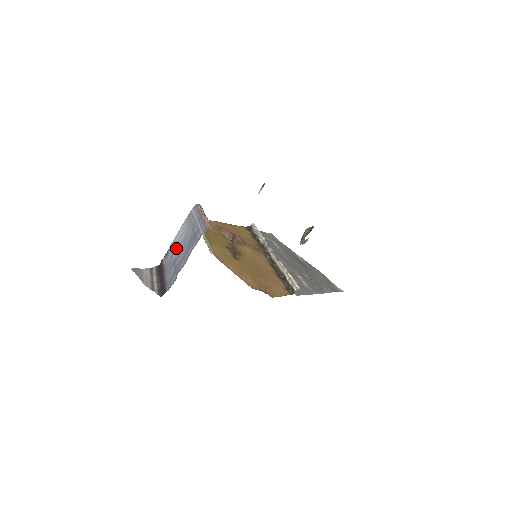
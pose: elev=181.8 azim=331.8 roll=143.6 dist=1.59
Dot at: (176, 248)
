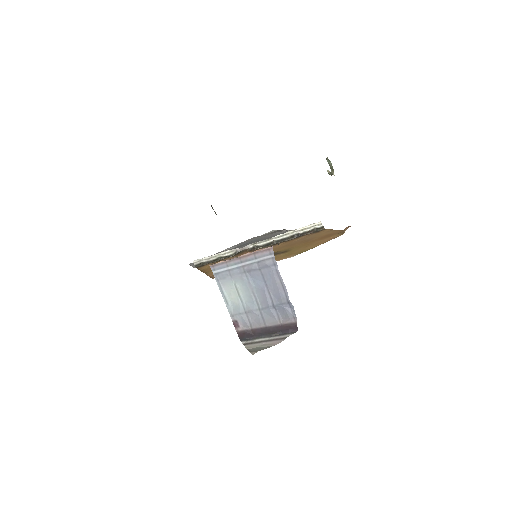
Dot at: (245, 305)
